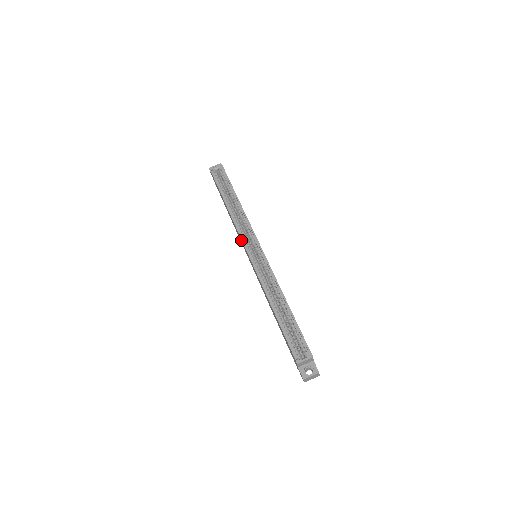
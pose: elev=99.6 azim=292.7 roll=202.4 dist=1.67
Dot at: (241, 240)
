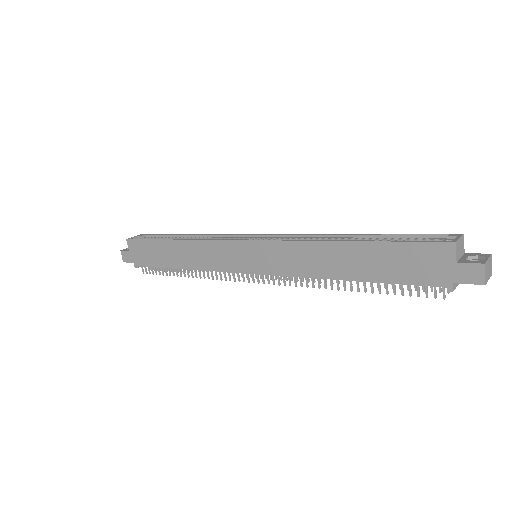
Dot at: (223, 247)
